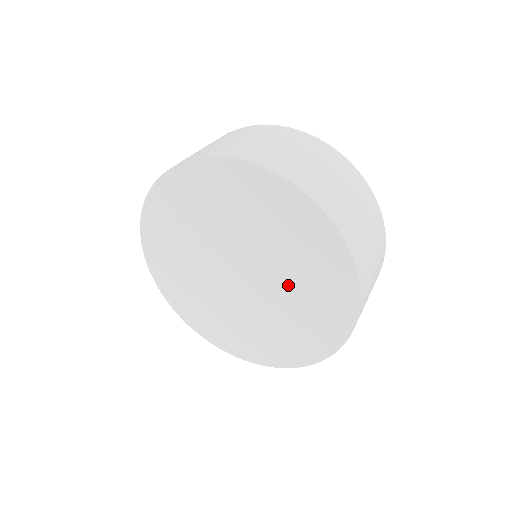
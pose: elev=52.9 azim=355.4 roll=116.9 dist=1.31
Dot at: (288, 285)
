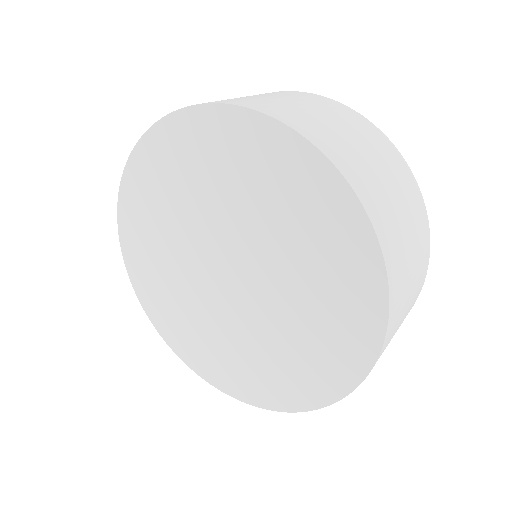
Dot at: (288, 307)
